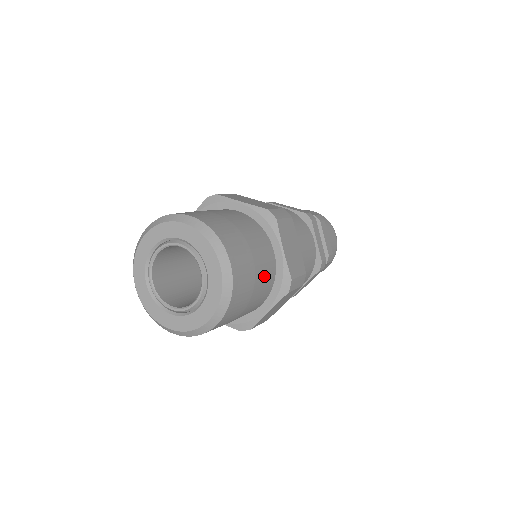
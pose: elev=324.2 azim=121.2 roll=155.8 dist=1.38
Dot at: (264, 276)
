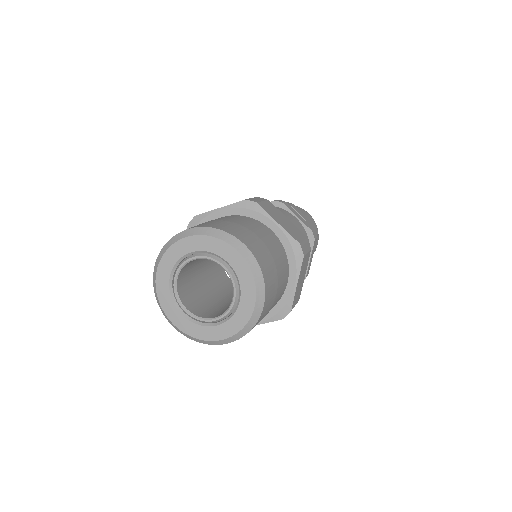
Dot at: (274, 305)
